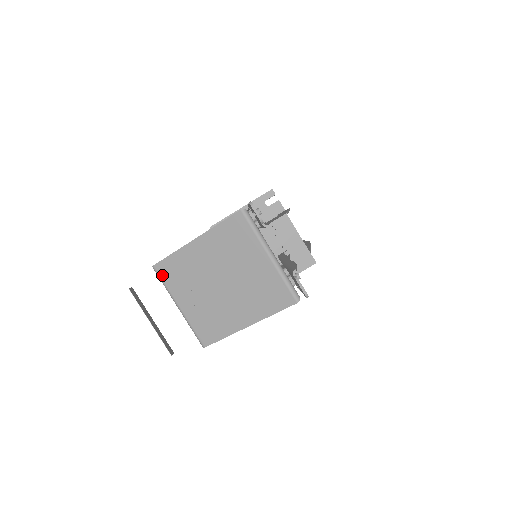
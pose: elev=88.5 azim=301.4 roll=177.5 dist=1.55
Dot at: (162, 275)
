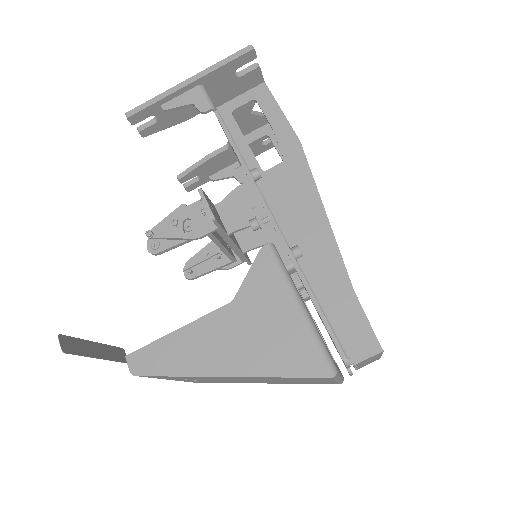
Dot at: (150, 377)
